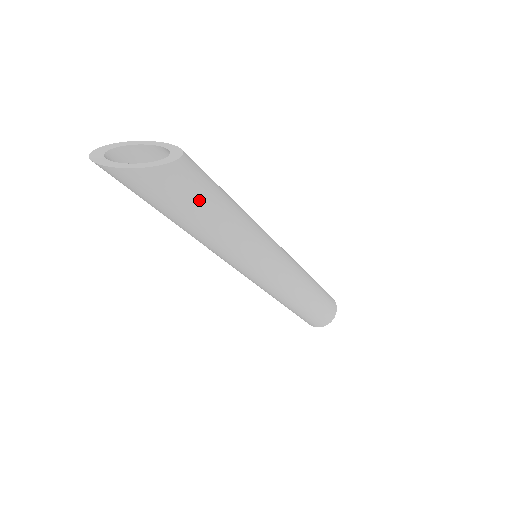
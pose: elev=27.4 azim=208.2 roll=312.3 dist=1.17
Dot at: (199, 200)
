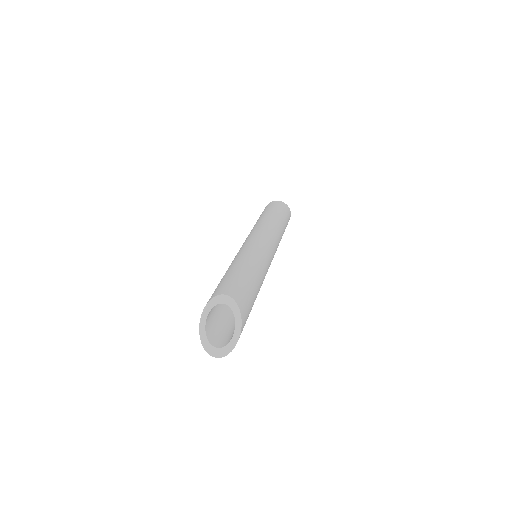
Dot at: (251, 297)
